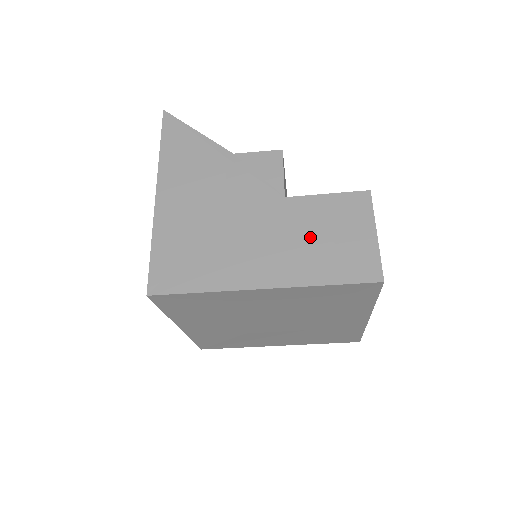
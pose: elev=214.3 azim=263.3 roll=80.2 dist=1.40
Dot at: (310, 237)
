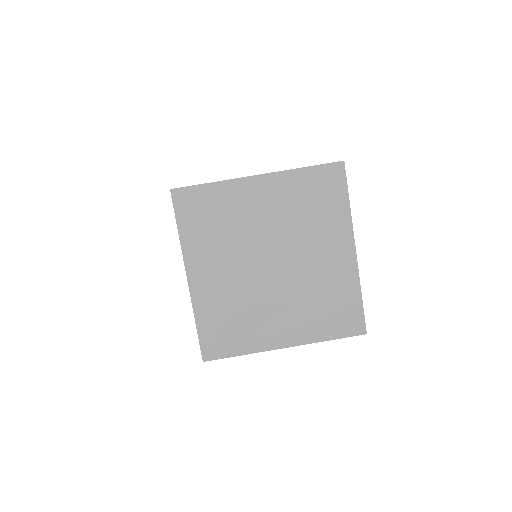
Dot at: occluded
